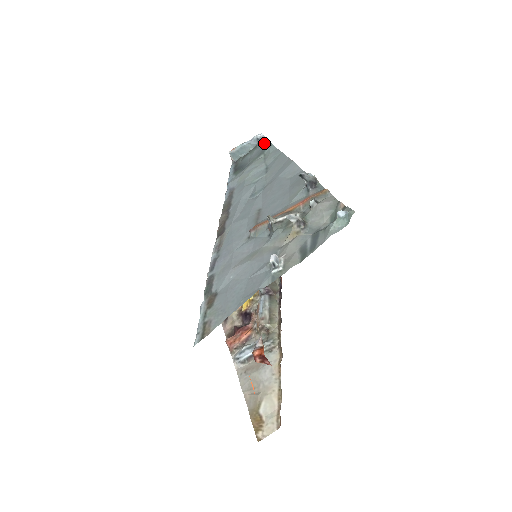
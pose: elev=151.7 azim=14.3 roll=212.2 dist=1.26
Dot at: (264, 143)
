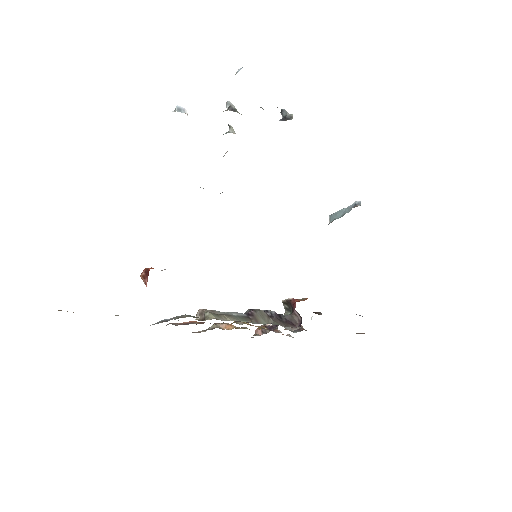
Dot at: occluded
